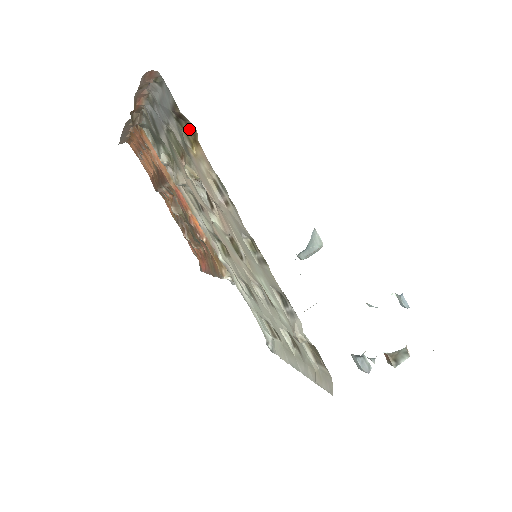
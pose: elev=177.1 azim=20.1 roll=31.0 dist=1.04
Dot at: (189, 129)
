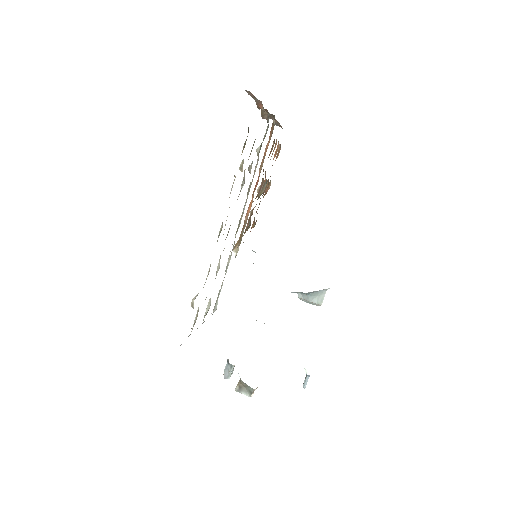
Dot at: occluded
